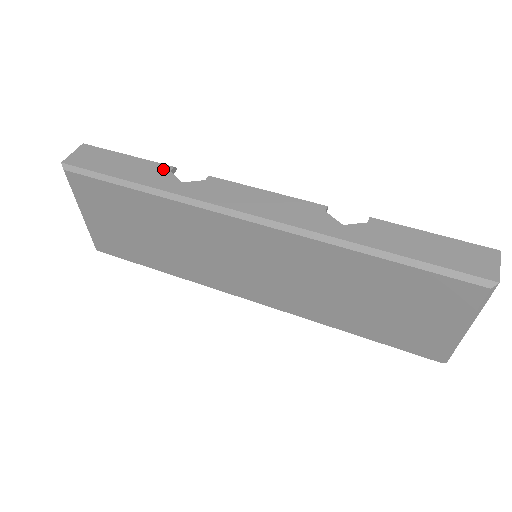
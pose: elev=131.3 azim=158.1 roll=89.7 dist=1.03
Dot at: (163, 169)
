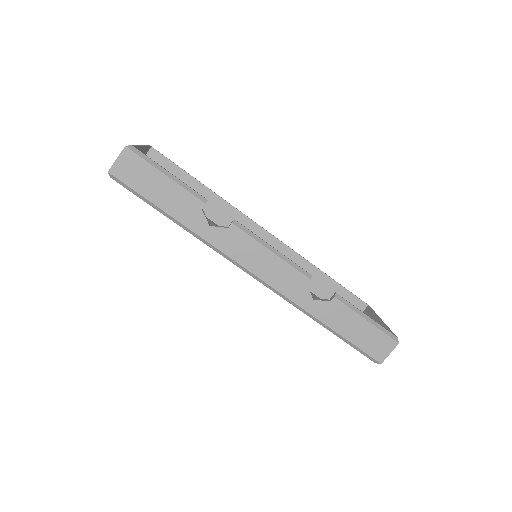
Dot at: (196, 205)
